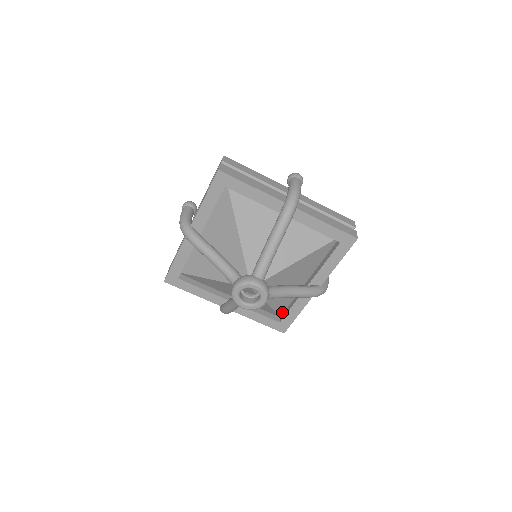
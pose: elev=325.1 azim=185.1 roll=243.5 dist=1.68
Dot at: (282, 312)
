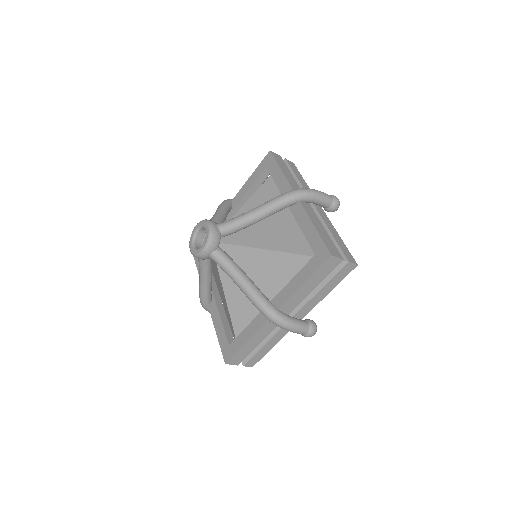
Dot at: occluded
